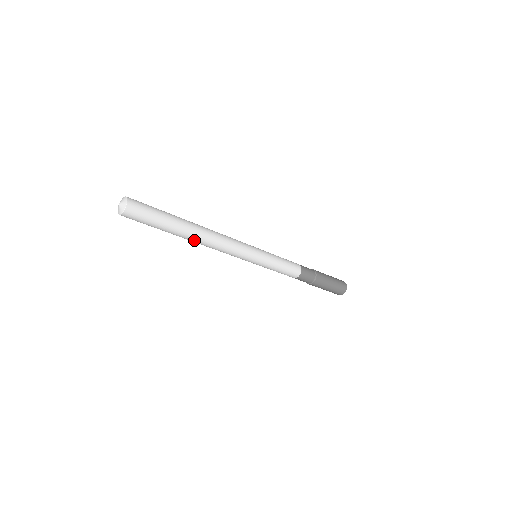
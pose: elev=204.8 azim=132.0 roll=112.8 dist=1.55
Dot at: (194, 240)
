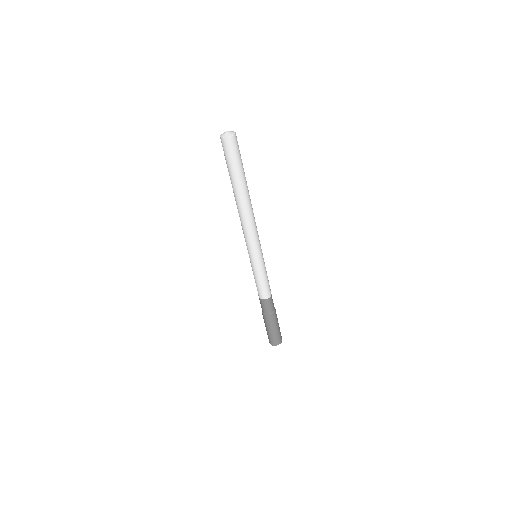
Dot at: (247, 200)
